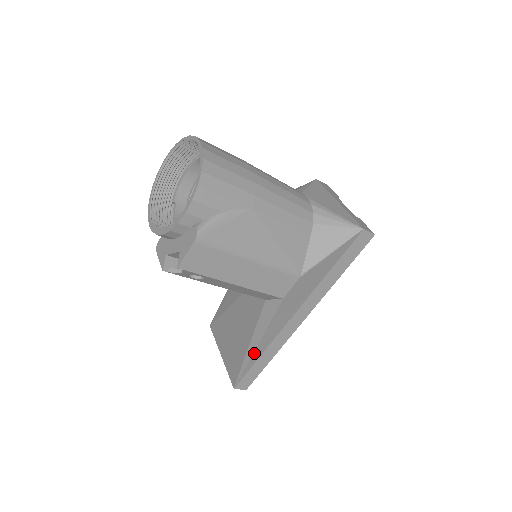
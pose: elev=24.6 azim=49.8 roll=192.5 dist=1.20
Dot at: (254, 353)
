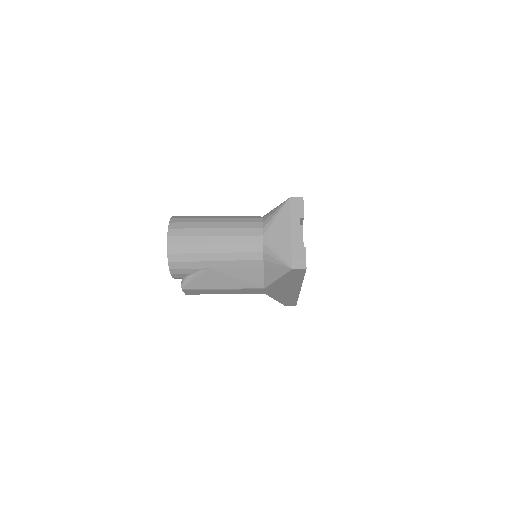
Dot at: (279, 301)
